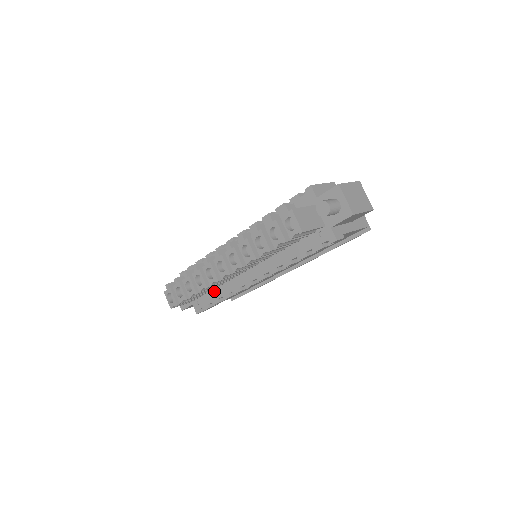
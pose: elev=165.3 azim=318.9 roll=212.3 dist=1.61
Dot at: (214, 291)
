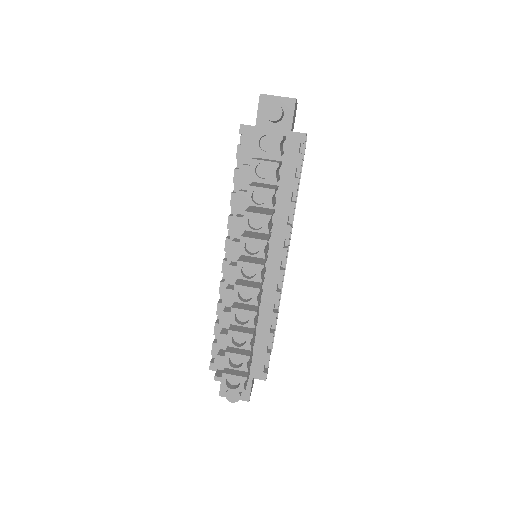
Dot at: (258, 332)
